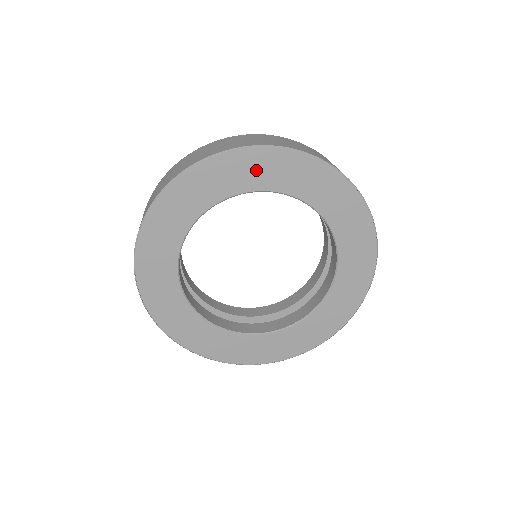
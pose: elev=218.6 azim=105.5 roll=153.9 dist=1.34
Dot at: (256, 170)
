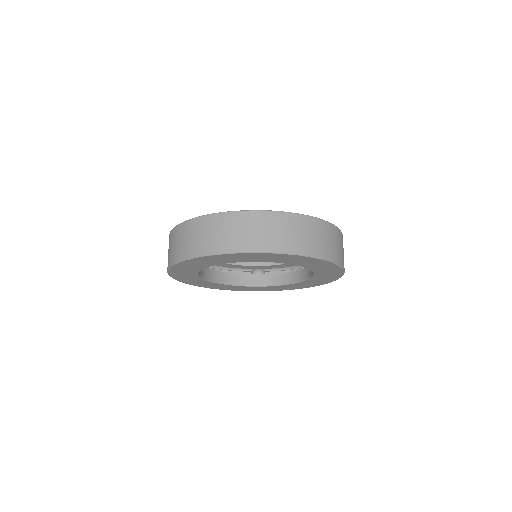
Dot at: (230, 258)
